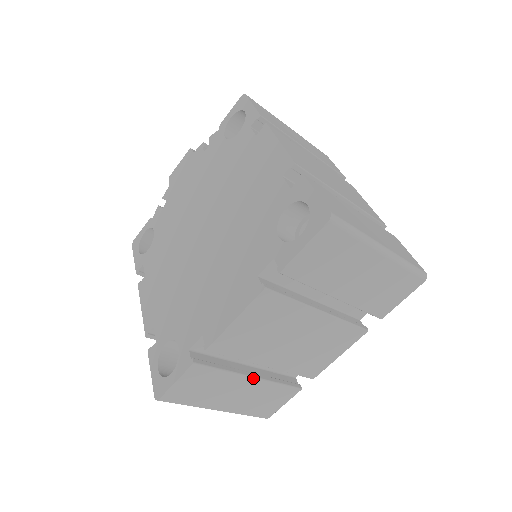
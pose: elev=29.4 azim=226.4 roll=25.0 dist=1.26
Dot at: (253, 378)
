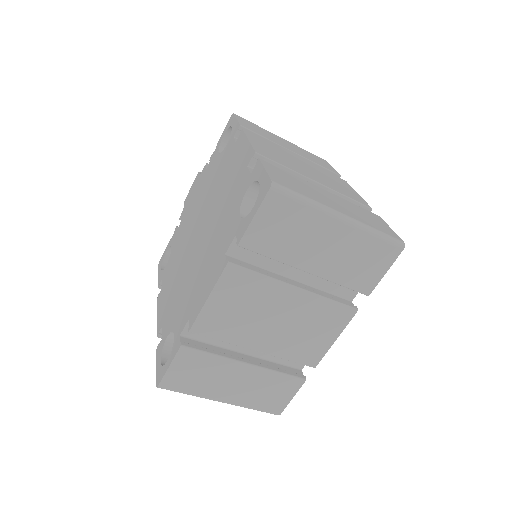
Dot at: (248, 365)
